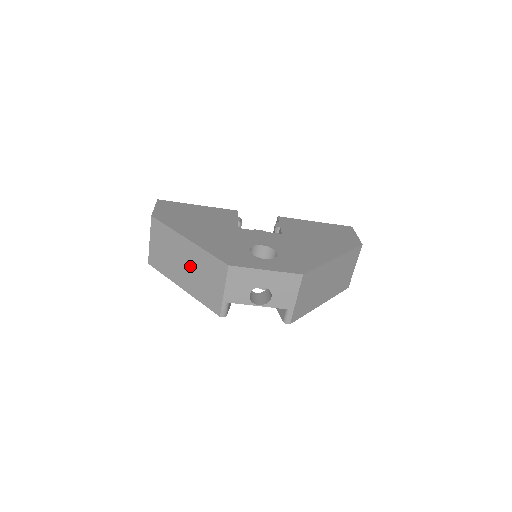
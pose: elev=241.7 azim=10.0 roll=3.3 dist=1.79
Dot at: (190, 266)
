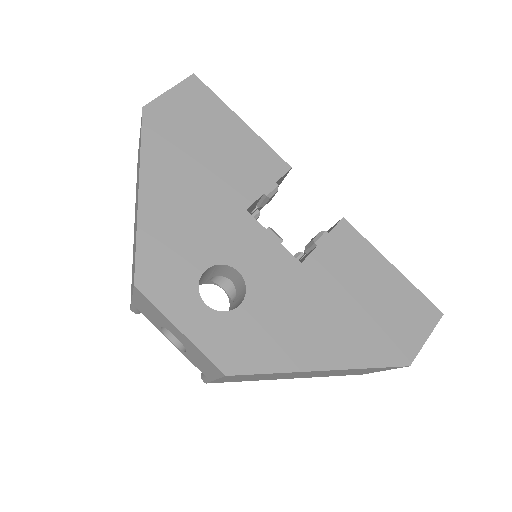
Dot at: occluded
